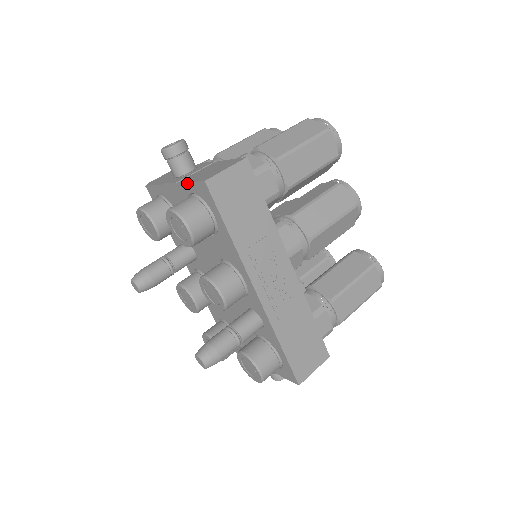
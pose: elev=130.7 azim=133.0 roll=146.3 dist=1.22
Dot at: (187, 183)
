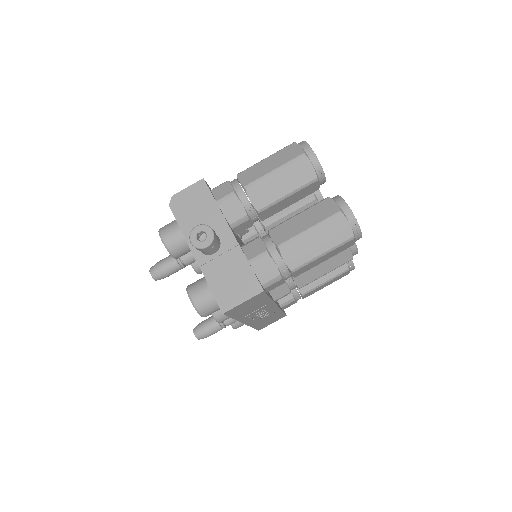
Dot at: (209, 286)
